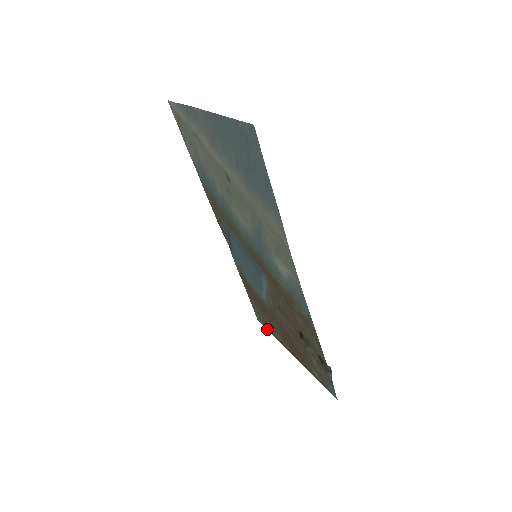
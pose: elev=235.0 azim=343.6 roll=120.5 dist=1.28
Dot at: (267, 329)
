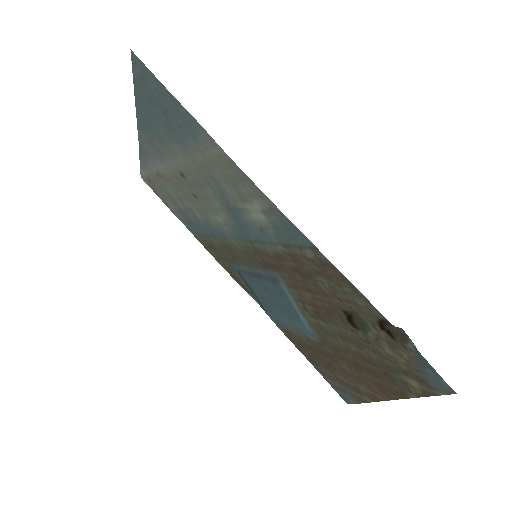
Dot at: (356, 401)
